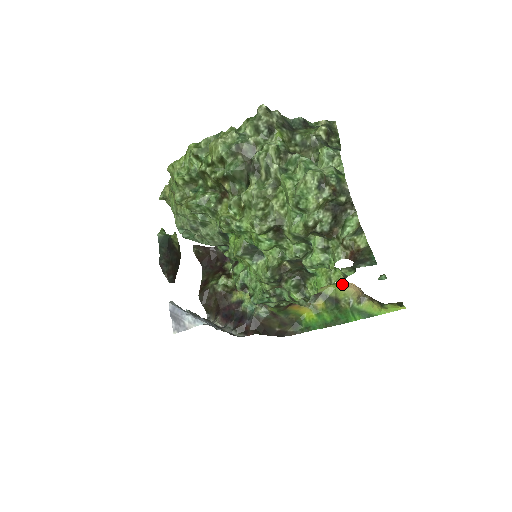
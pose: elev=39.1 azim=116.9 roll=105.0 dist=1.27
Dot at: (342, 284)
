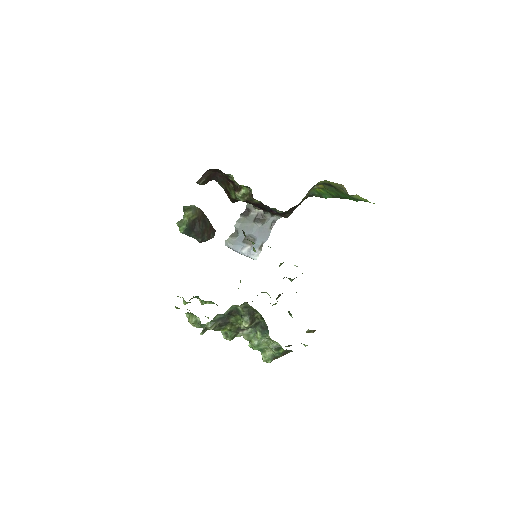
Dot at: occluded
